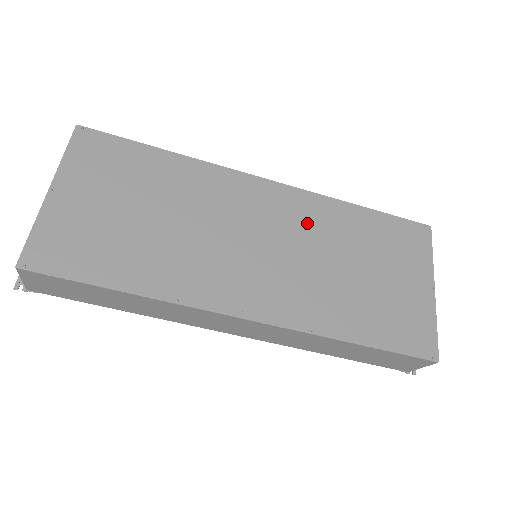
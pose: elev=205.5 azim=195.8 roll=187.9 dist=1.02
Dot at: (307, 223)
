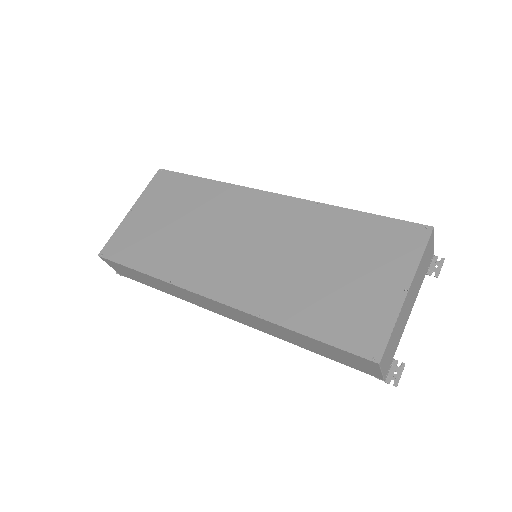
Dot at: (292, 227)
